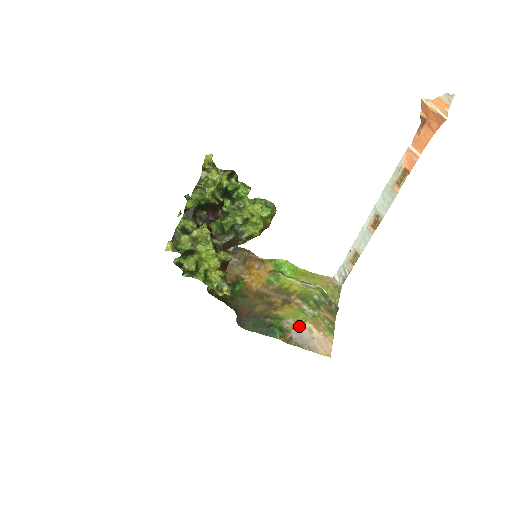
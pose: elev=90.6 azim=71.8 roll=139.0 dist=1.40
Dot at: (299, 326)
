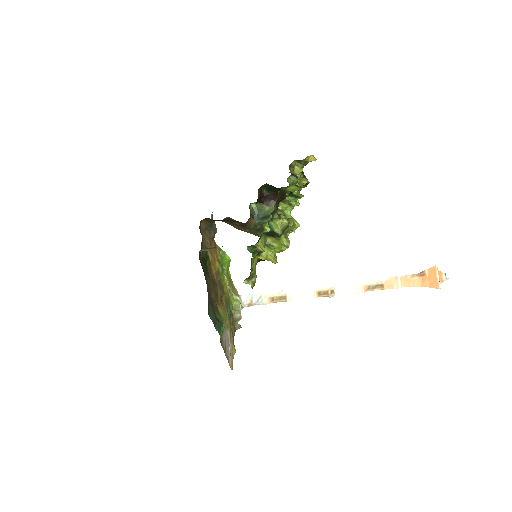
Dot at: (226, 330)
